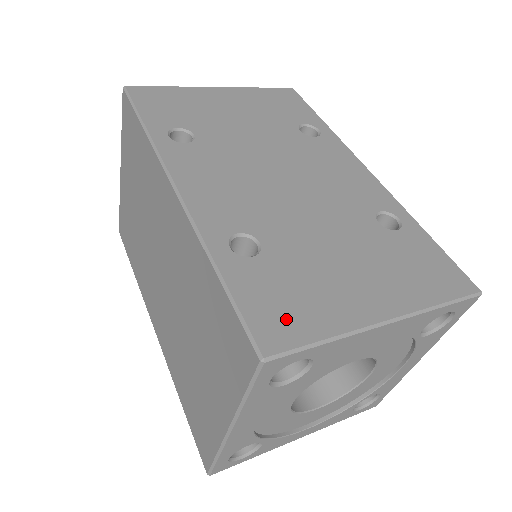
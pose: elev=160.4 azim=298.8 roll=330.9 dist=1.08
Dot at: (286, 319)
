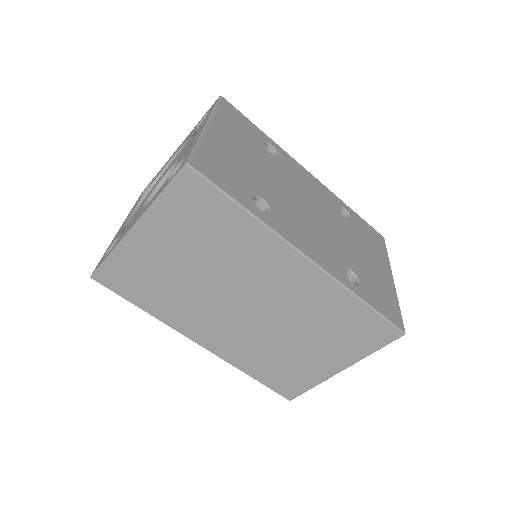
Dot at: (391, 308)
